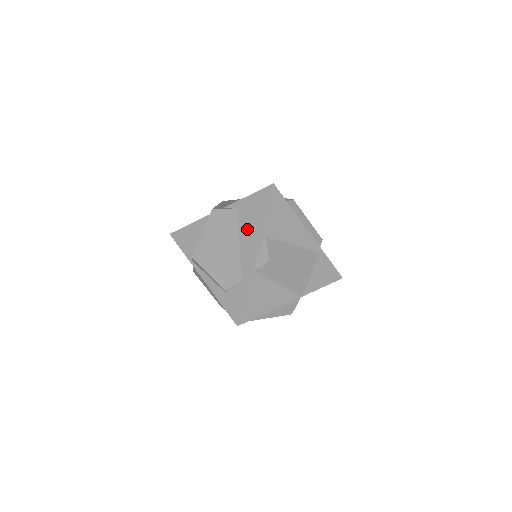
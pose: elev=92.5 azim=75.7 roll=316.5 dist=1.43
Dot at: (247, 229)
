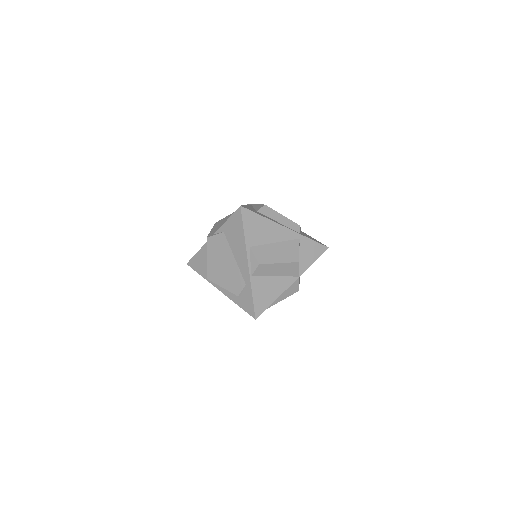
Dot at: (236, 246)
